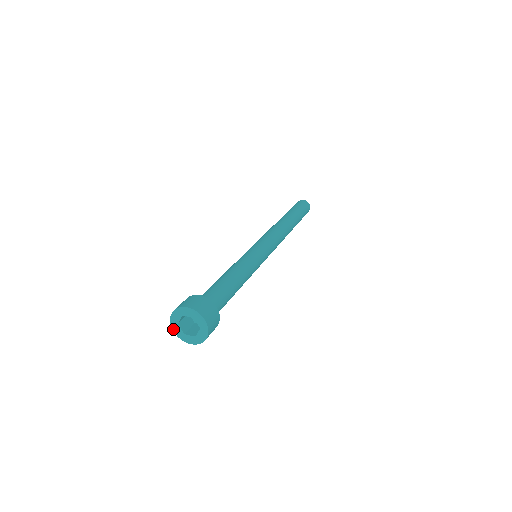
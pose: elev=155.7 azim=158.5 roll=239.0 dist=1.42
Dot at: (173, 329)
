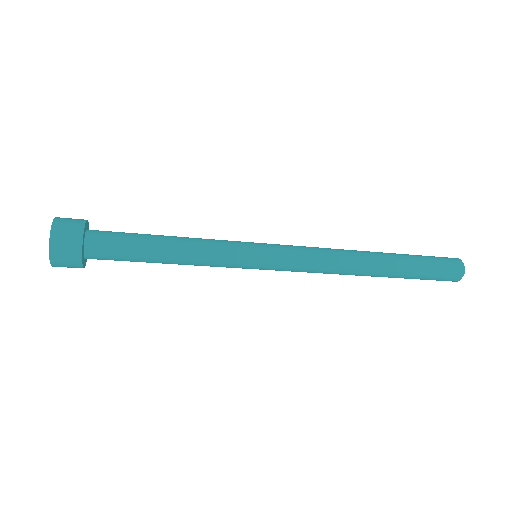
Dot at: occluded
